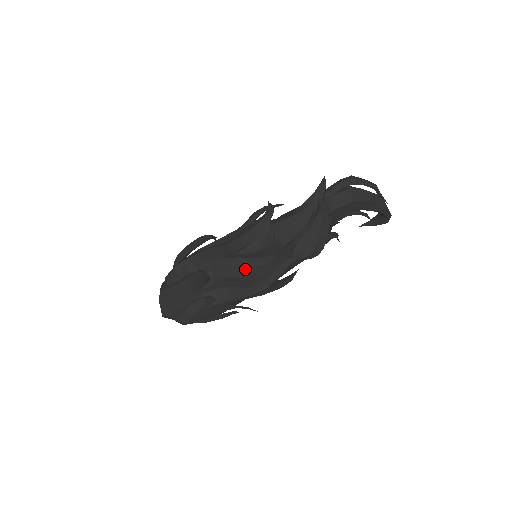
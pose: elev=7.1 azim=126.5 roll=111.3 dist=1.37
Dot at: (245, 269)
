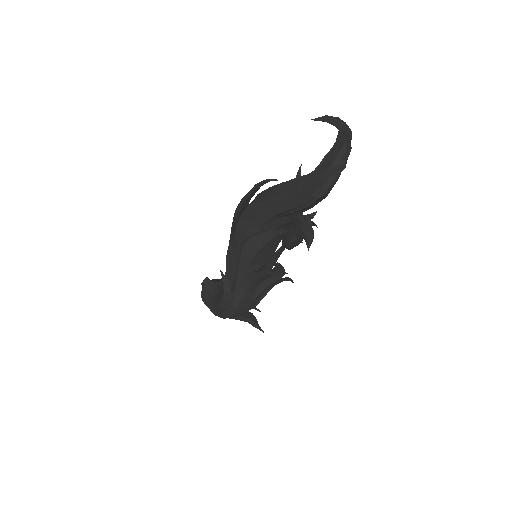
Dot at: (267, 290)
